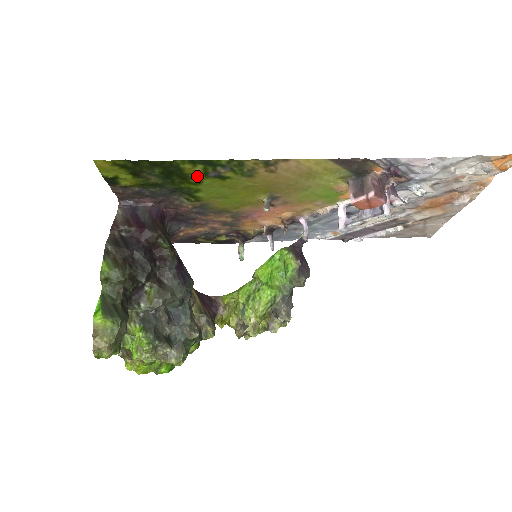
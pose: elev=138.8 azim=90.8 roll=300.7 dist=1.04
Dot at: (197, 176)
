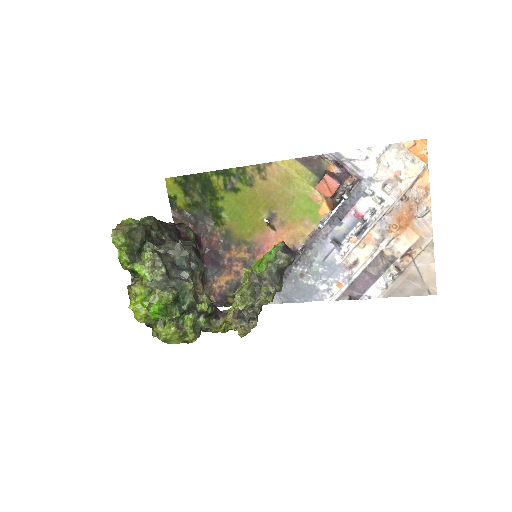
Dot at: (220, 190)
